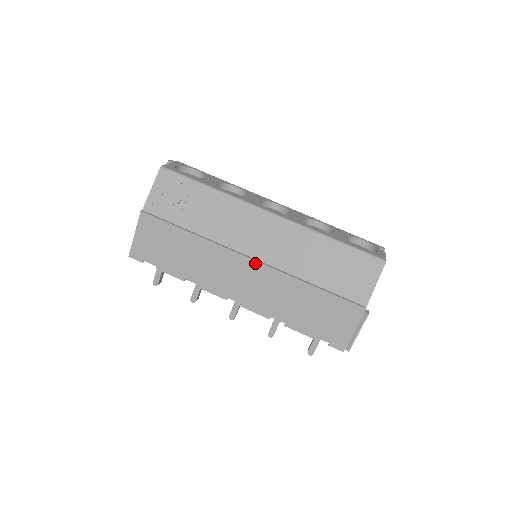
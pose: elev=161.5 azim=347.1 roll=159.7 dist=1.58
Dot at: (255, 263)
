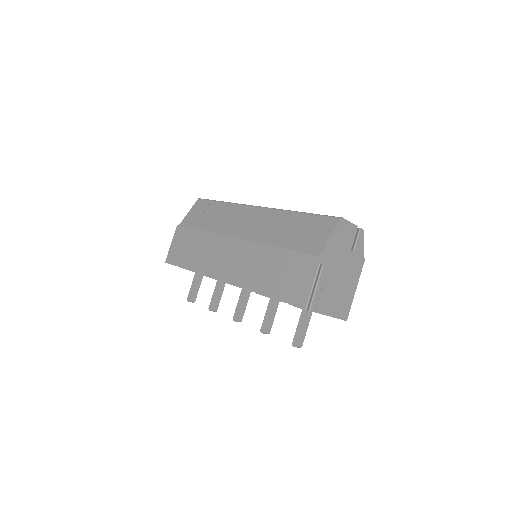
Dot at: (238, 240)
